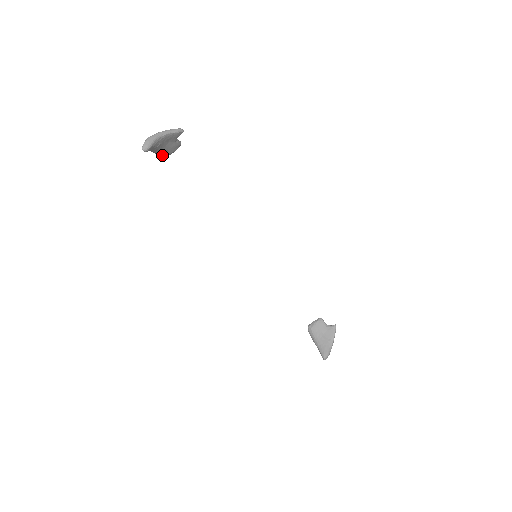
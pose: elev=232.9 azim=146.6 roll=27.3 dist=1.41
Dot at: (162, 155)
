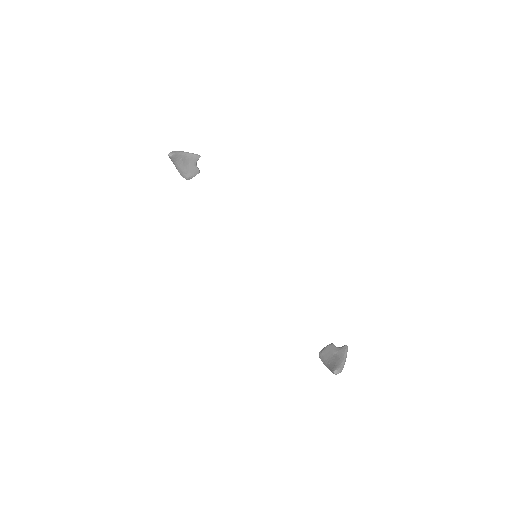
Dot at: (185, 177)
